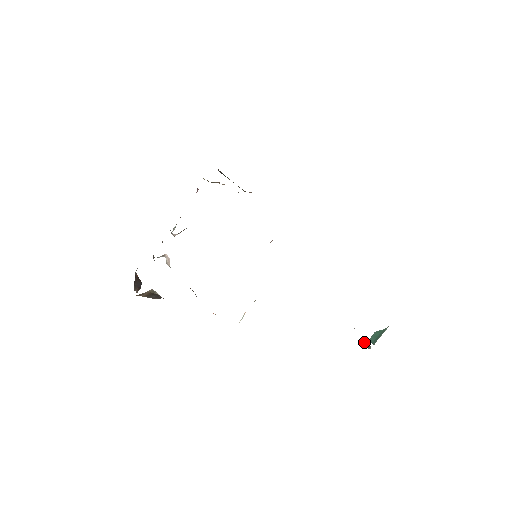
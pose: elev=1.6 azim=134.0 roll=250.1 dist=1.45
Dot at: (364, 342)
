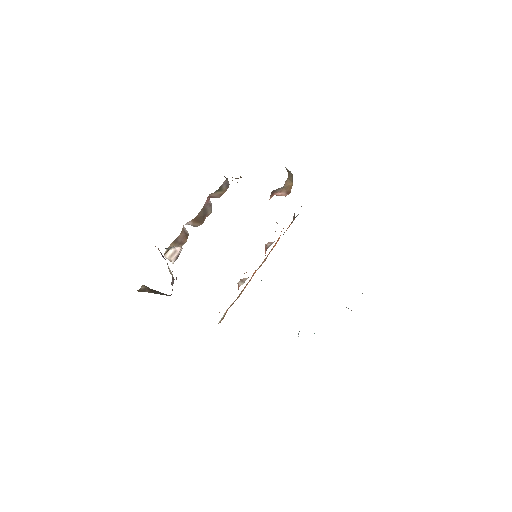
Dot at: occluded
